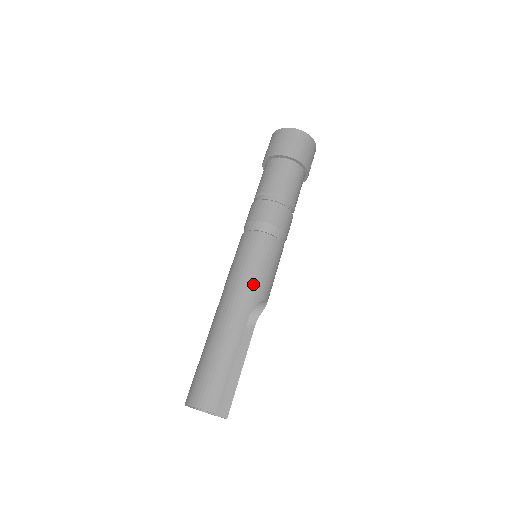
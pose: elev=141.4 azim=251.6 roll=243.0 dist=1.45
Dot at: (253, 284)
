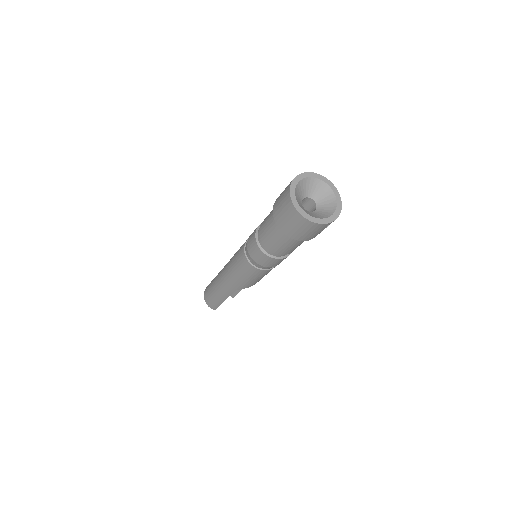
Dot at: (238, 282)
